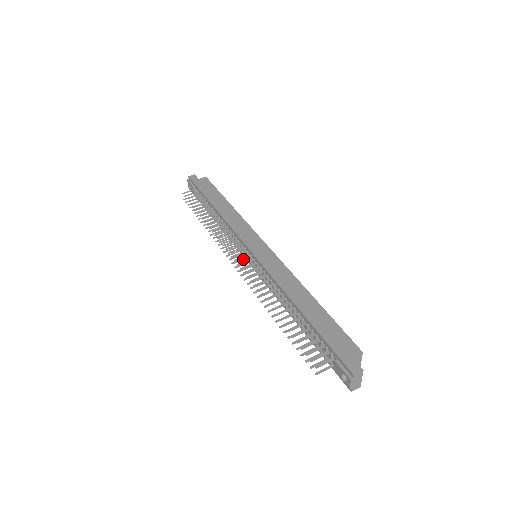
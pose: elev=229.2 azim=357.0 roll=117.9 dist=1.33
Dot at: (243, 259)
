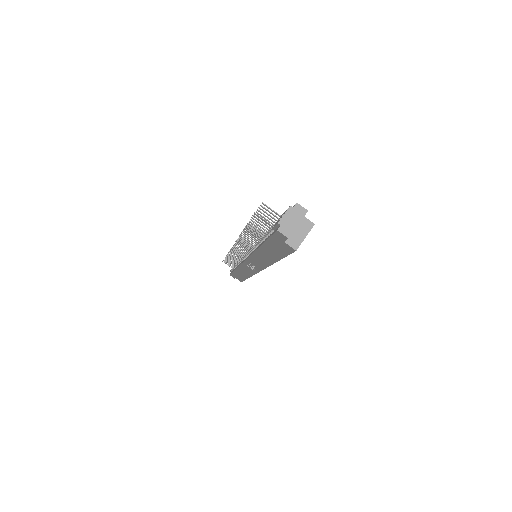
Dot at: (243, 253)
